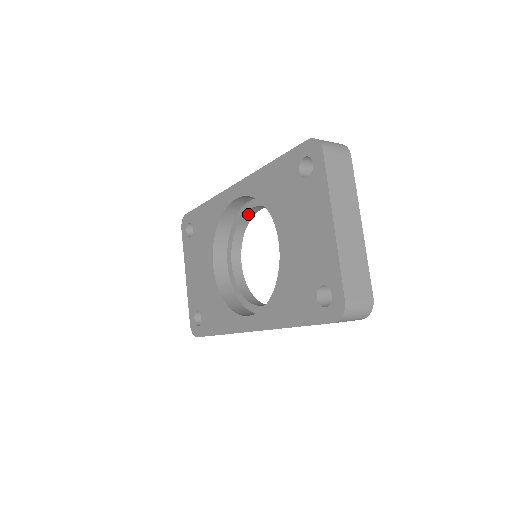
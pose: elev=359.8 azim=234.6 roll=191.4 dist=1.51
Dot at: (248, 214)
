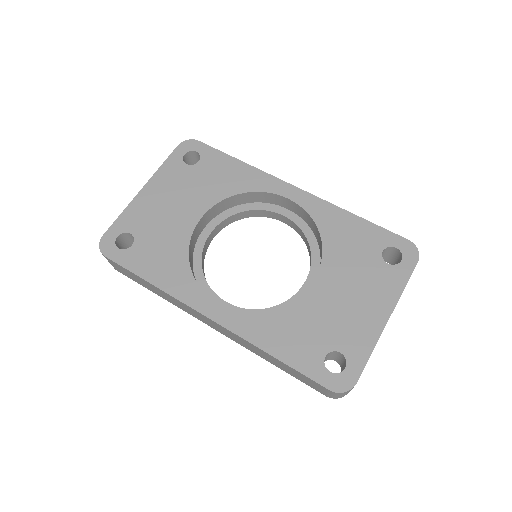
Dot at: (269, 213)
